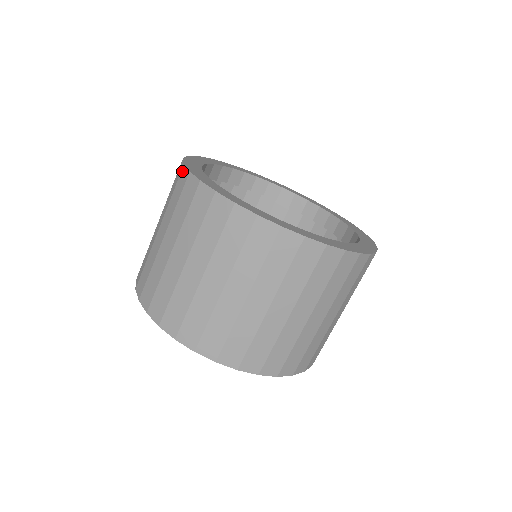
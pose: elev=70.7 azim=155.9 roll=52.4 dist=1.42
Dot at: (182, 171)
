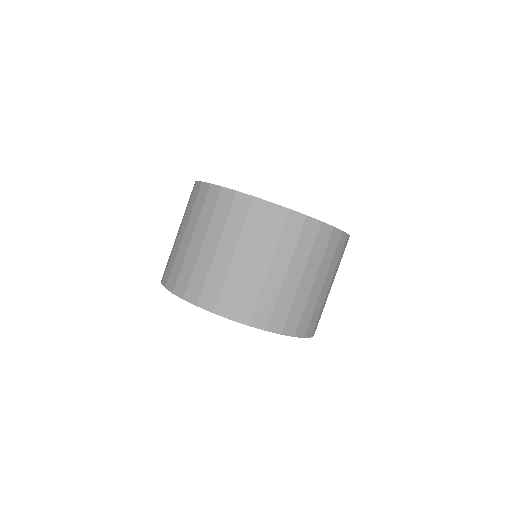
Dot at: (196, 185)
